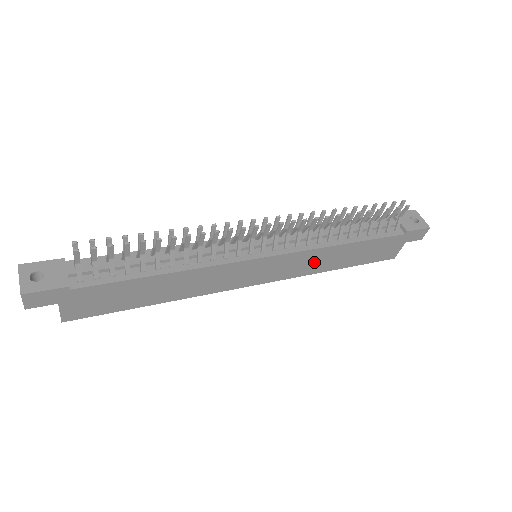
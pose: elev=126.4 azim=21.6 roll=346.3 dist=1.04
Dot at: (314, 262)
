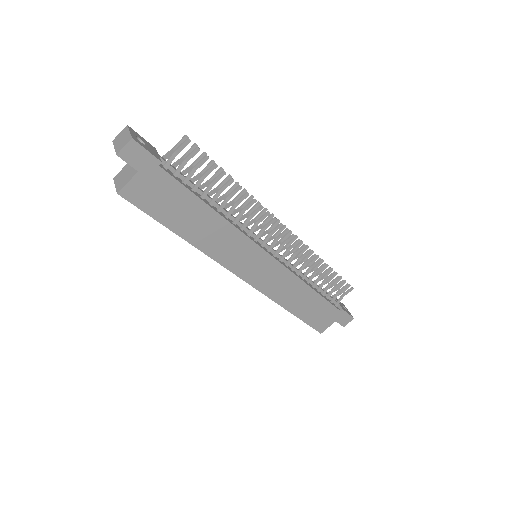
Dot at: (286, 290)
